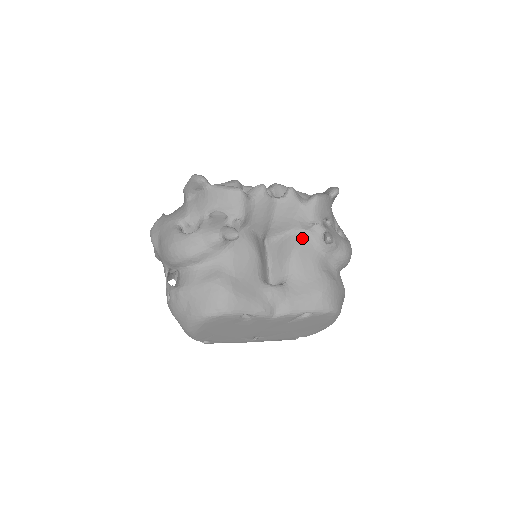
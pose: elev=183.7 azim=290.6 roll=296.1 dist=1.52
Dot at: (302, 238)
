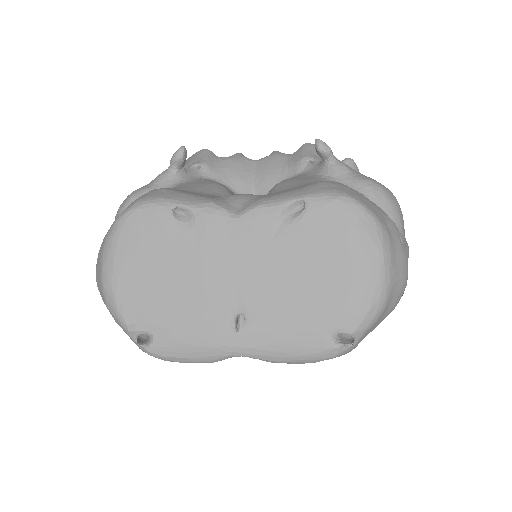
Dot at: occluded
